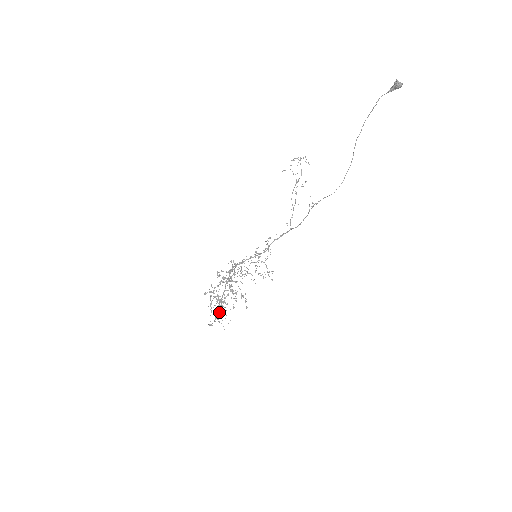
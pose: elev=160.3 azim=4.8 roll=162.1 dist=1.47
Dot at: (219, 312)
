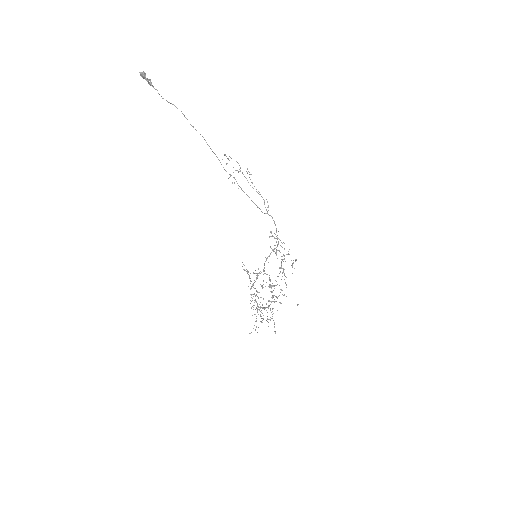
Dot at: (269, 319)
